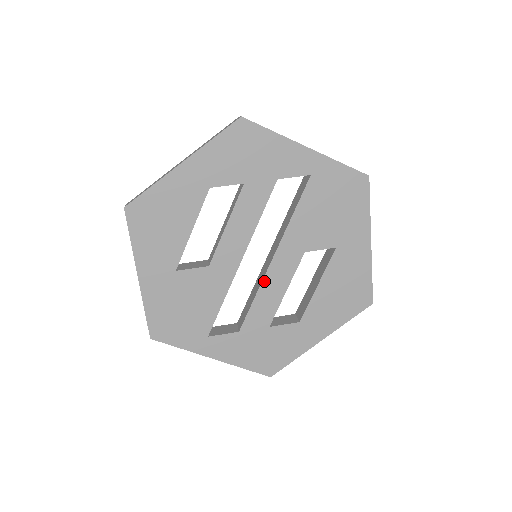
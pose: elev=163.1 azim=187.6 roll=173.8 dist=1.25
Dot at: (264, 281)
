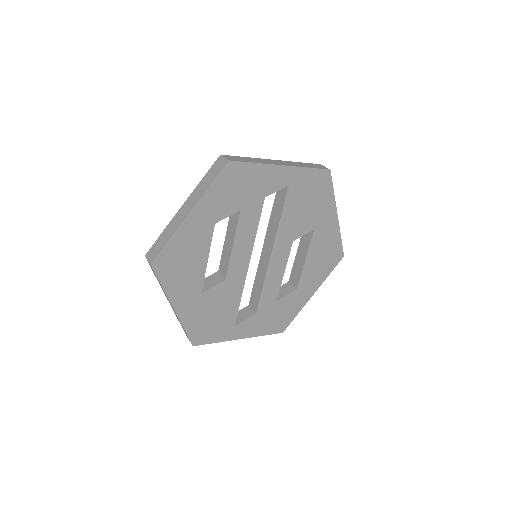
Dot at: (267, 273)
